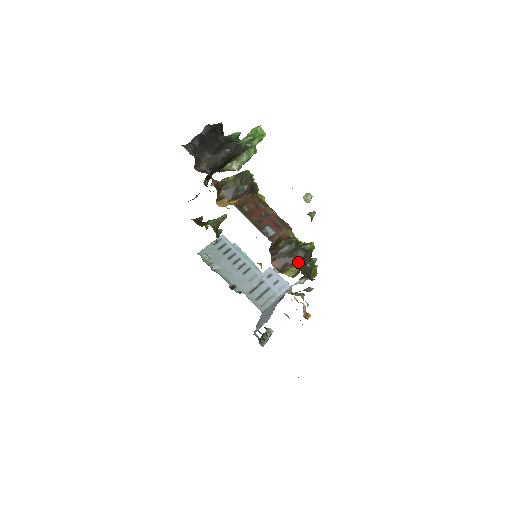
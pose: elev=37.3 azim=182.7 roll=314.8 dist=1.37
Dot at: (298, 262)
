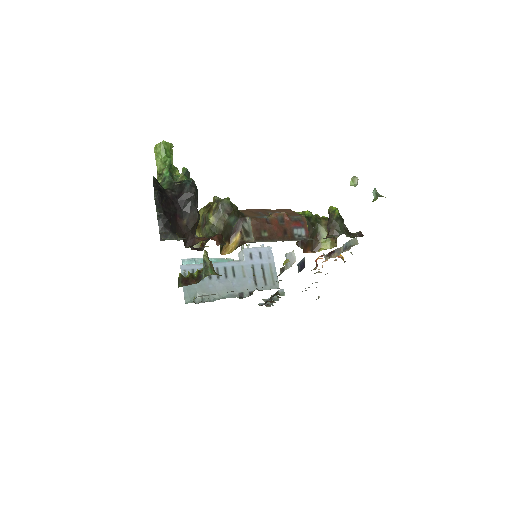
Dot at: (344, 233)
